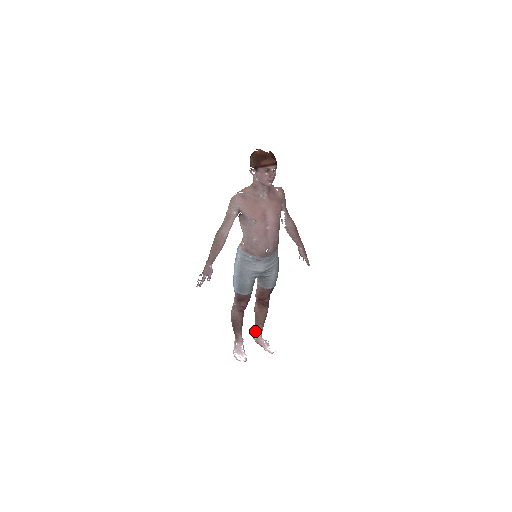
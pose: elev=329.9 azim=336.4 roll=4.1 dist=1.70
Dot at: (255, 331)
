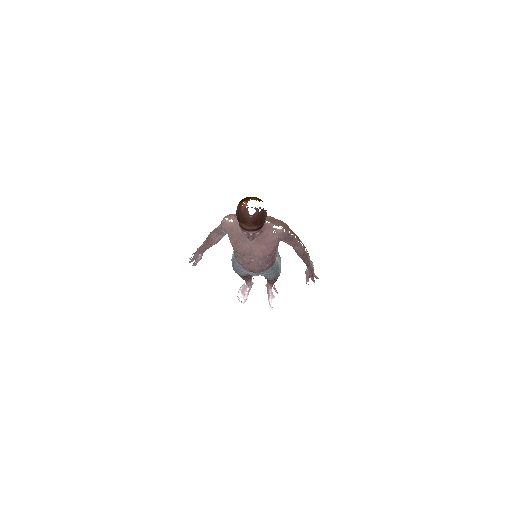
Dot at: occluded
